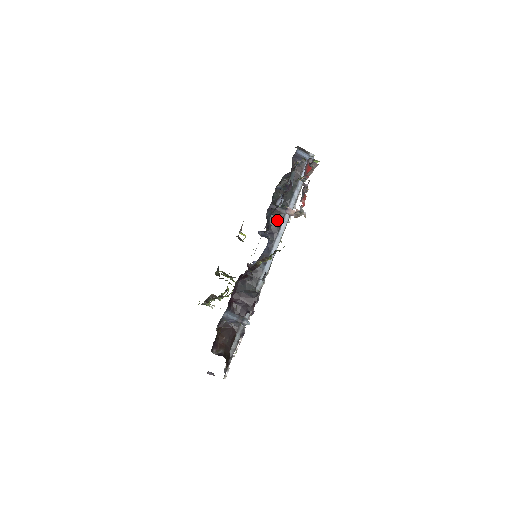
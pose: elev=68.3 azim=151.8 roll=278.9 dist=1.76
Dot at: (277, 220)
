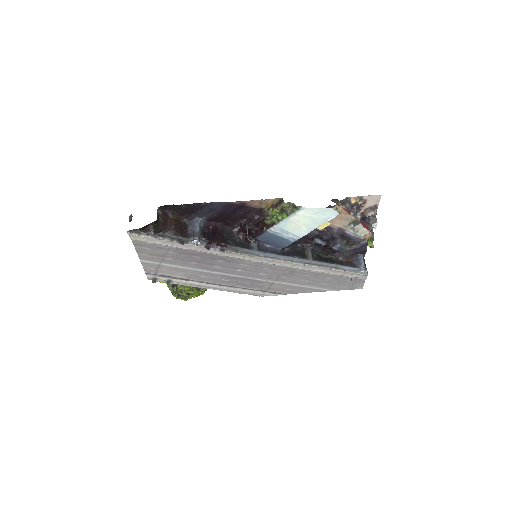
Dot at: (300, 254)
